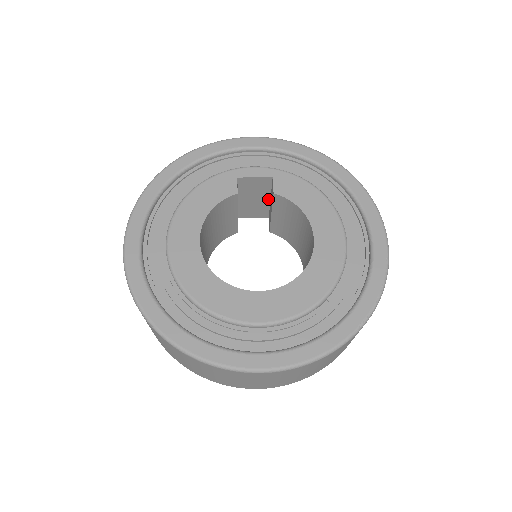
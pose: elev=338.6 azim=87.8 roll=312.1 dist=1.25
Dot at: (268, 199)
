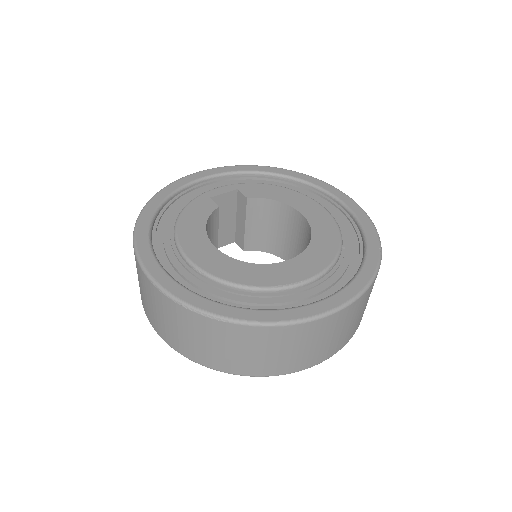
Dot at: (234, 218)
